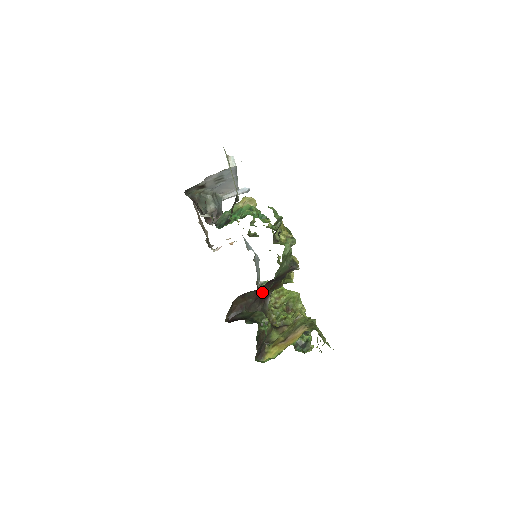
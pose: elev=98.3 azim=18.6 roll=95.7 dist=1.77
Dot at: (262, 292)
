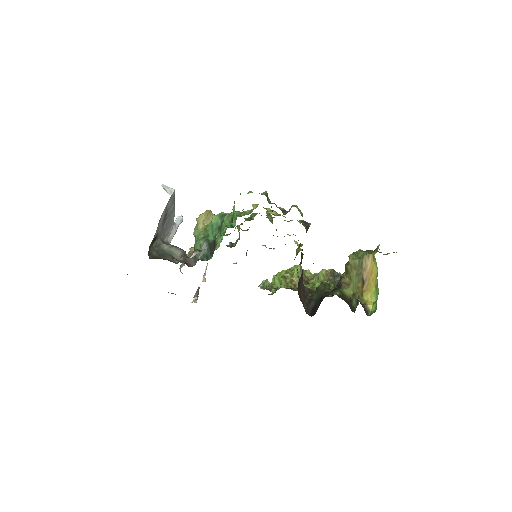
Dot at: occluded
